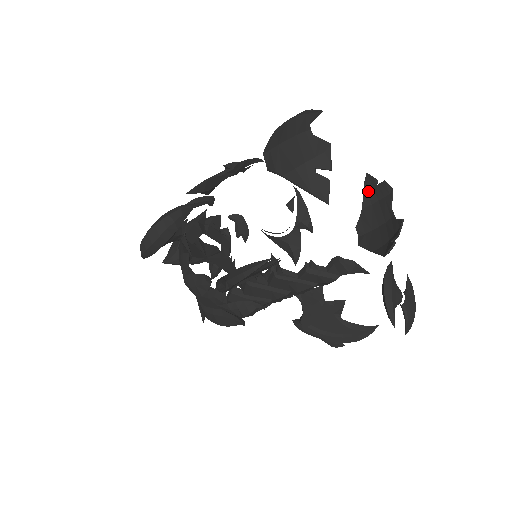
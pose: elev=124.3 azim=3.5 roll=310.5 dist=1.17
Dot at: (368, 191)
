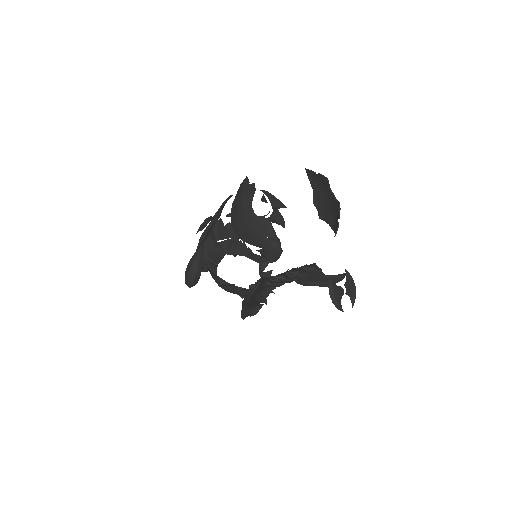
Dot at: (312, 179)
